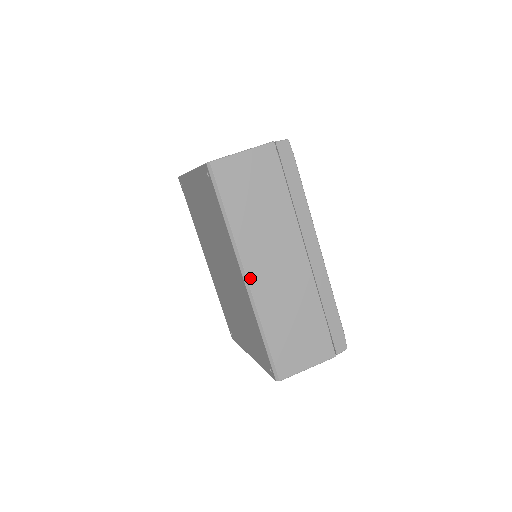
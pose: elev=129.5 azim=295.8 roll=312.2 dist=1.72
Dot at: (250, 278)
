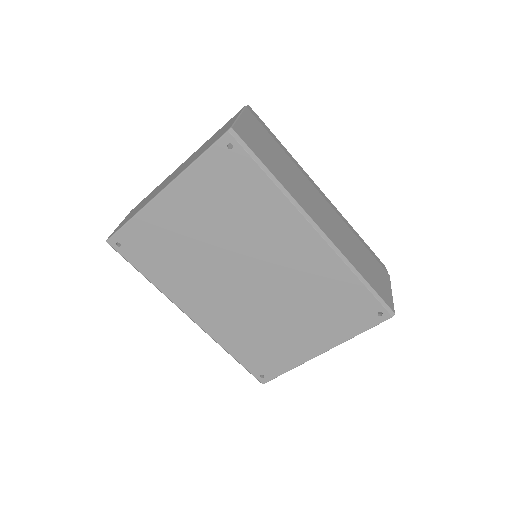
Dot at: (322, 229)
